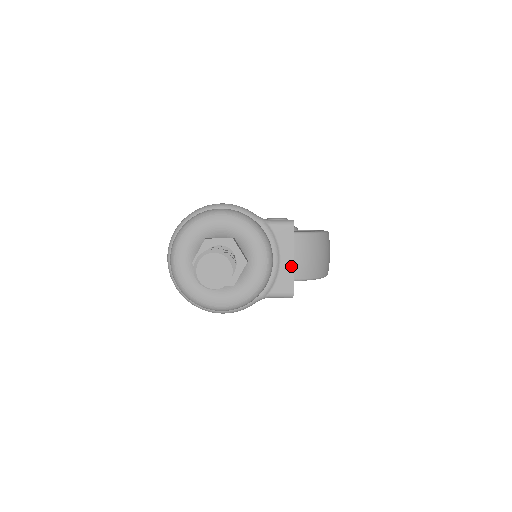
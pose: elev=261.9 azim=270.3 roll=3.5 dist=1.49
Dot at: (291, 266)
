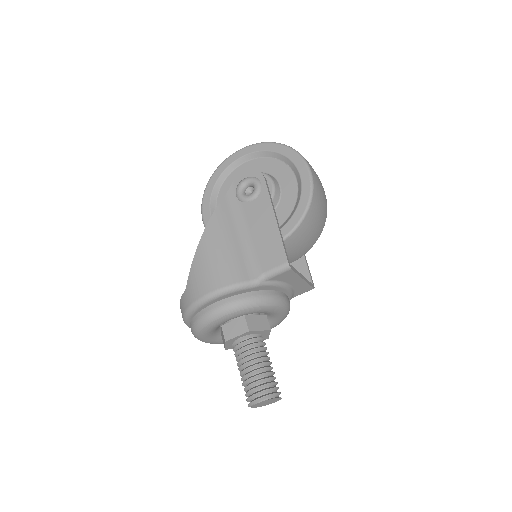
Dot at: (303, 283)
